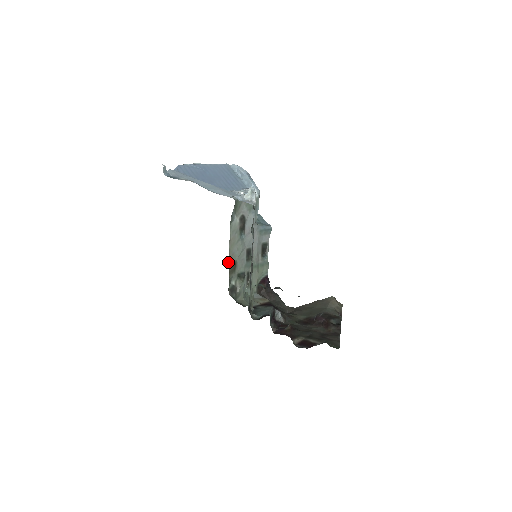
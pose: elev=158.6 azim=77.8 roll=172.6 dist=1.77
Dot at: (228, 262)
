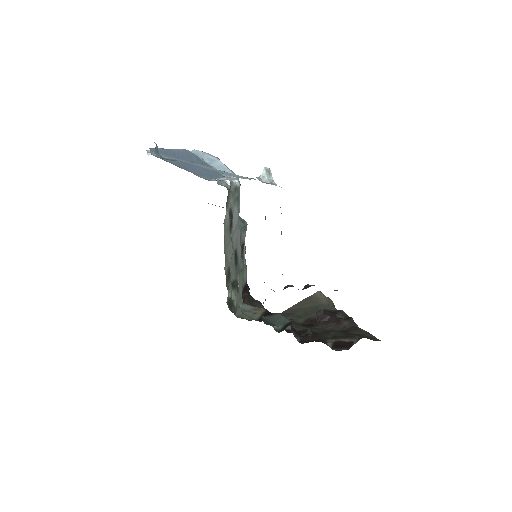
Dot at: (224, 269)
